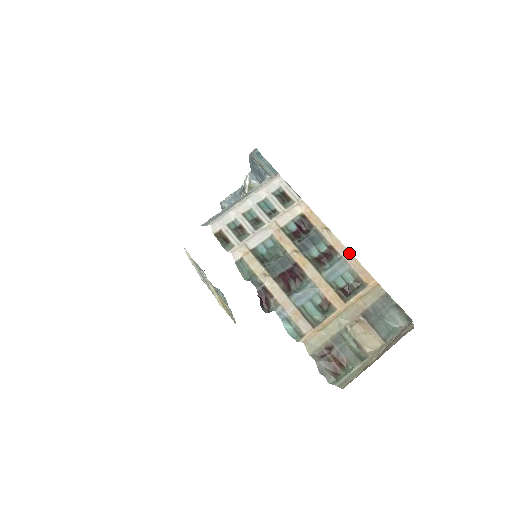
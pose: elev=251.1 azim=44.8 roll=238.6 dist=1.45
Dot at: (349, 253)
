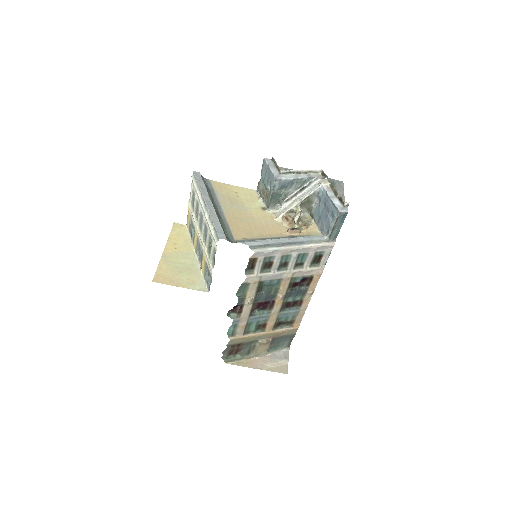
Dot at: occluded
